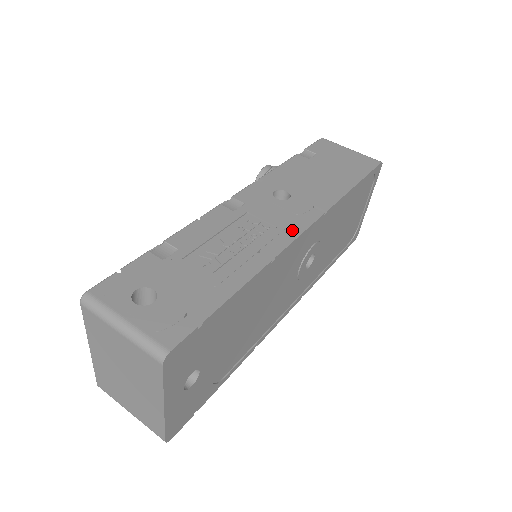
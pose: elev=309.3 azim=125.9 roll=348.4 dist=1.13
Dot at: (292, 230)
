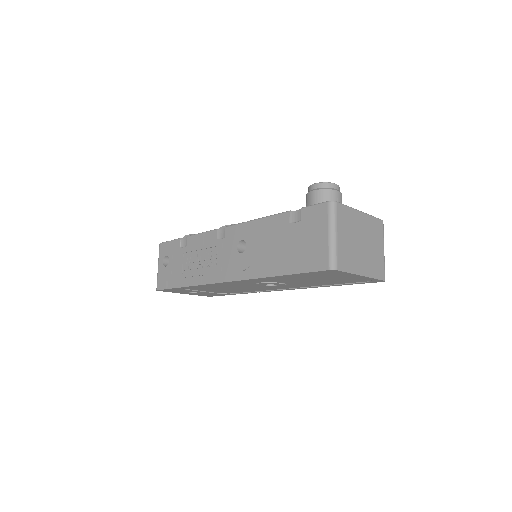
Dot at: (221, 276)
